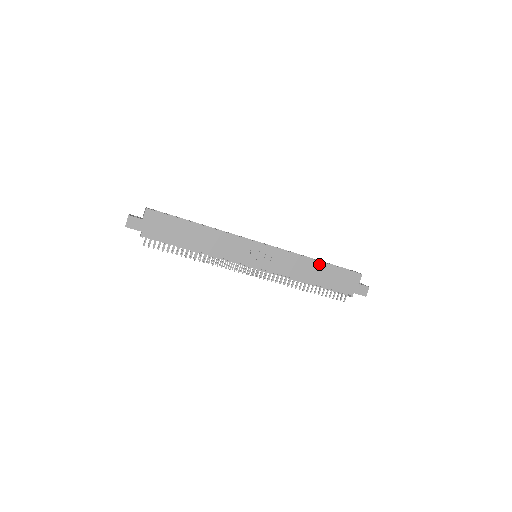
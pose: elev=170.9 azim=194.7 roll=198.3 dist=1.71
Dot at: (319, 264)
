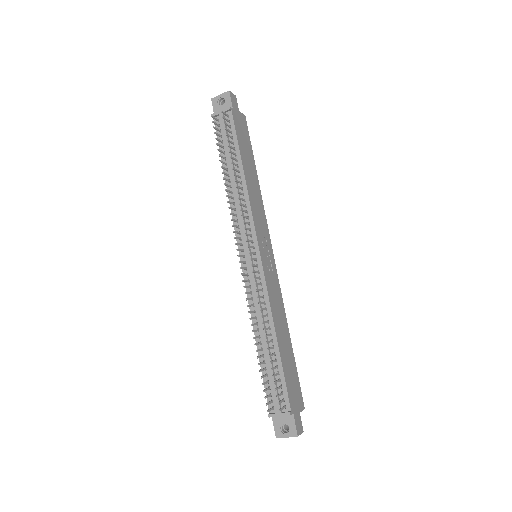
Dot at: (289, 339)
